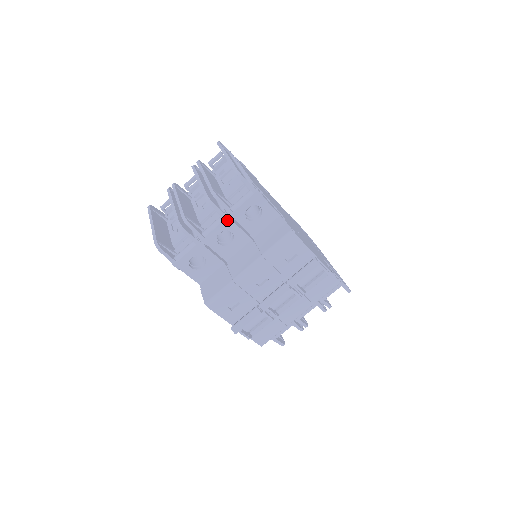
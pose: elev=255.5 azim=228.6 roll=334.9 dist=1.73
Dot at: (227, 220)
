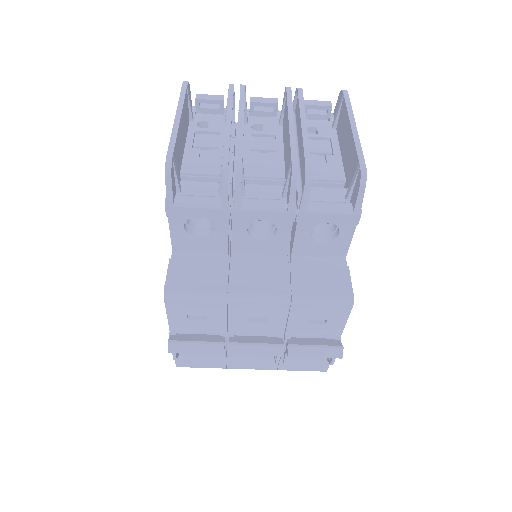
Dot at: (289, 214)
